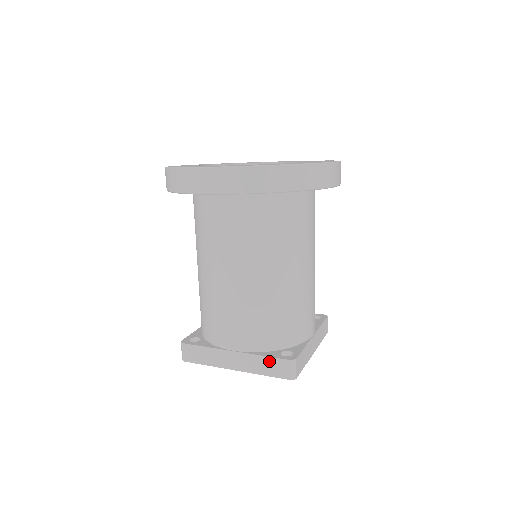
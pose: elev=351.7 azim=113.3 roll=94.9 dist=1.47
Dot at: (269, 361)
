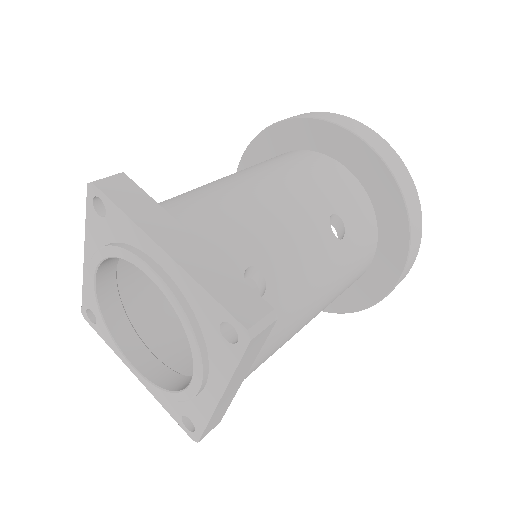
Dot at: occluded
